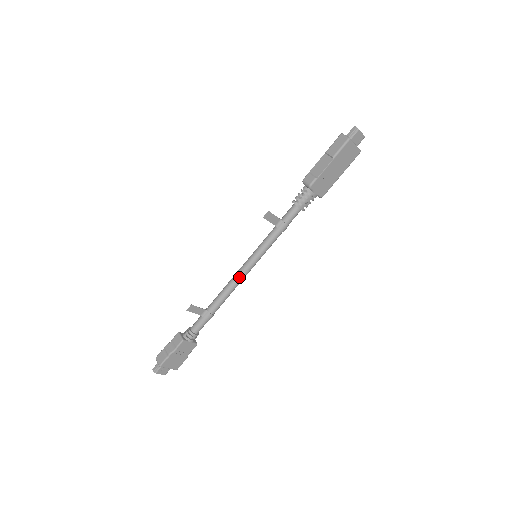
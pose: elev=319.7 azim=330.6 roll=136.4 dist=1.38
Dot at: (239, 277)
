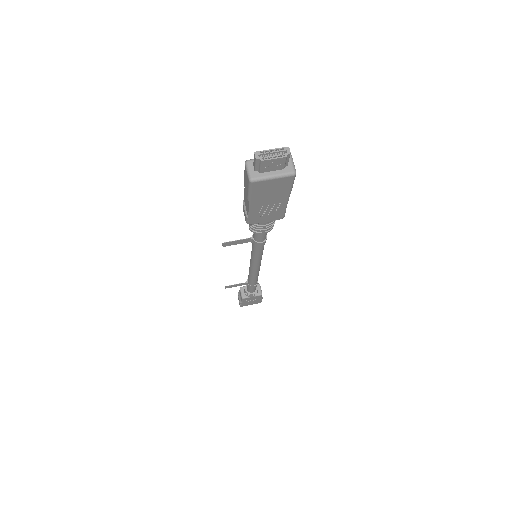
Dot at: (252, 270)
